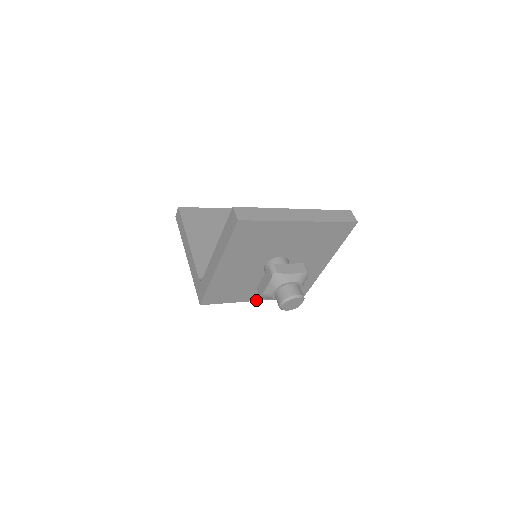
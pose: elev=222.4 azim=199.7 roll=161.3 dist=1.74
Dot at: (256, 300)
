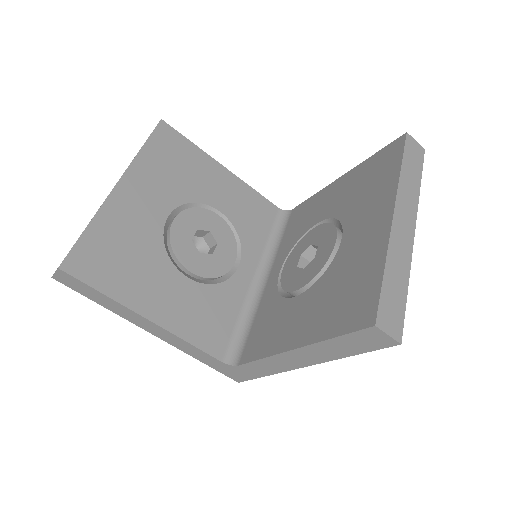
Dot at: occluded
